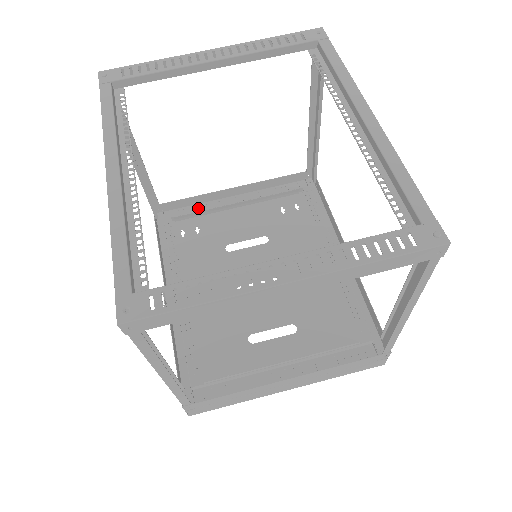
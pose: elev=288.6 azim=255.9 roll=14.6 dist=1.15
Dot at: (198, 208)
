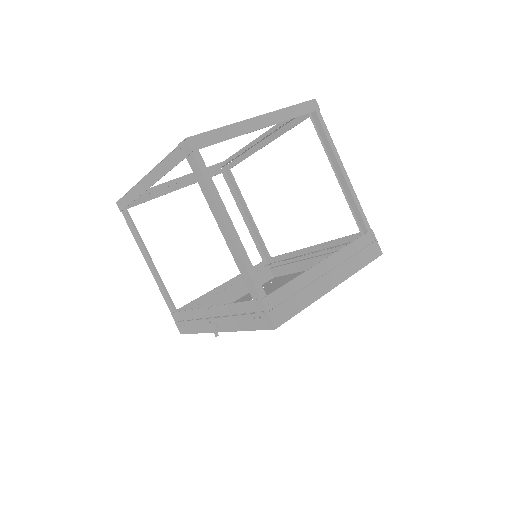
Dot at: occluded
